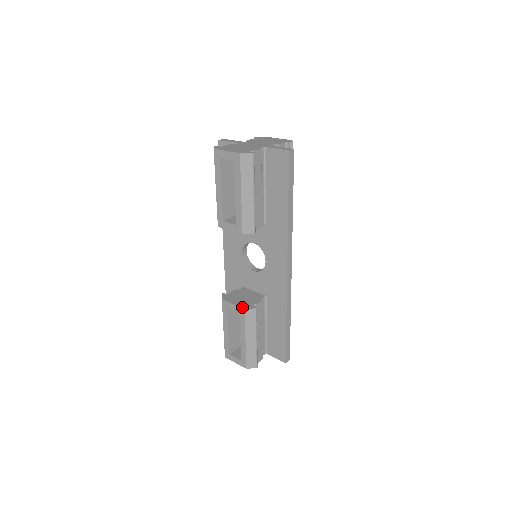
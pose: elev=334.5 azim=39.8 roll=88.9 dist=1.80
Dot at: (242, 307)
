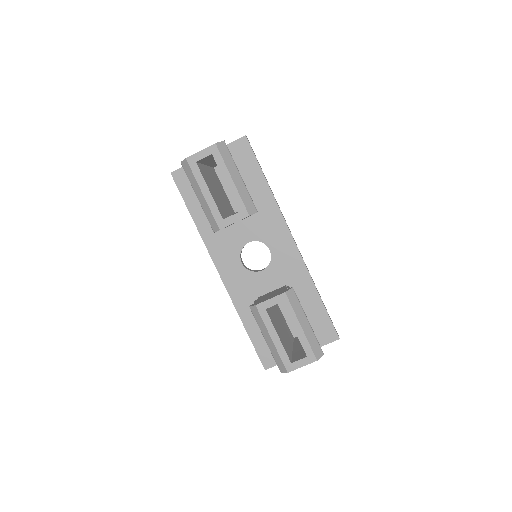
Dot at: (281, 293)
